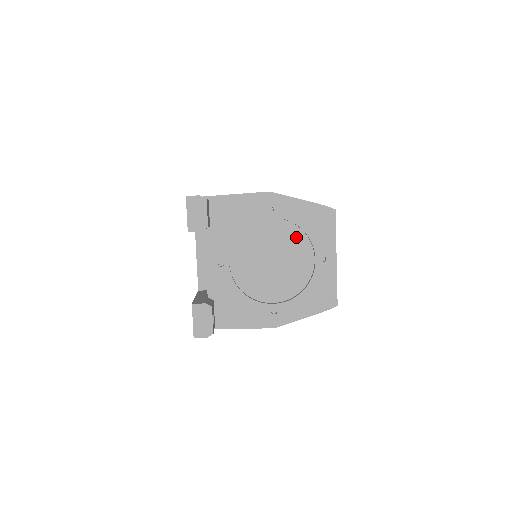
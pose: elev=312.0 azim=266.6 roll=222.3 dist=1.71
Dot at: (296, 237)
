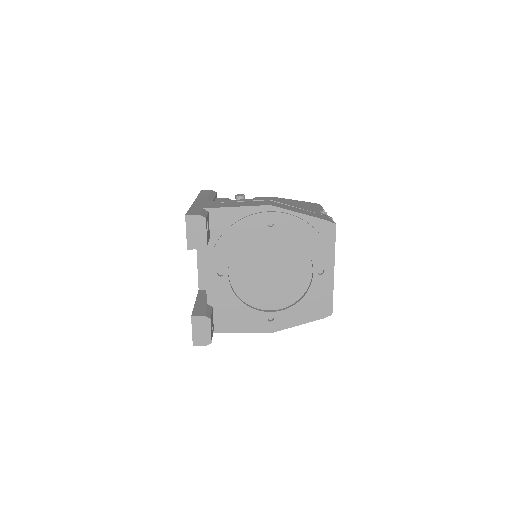
Dot at: (295, 250)
